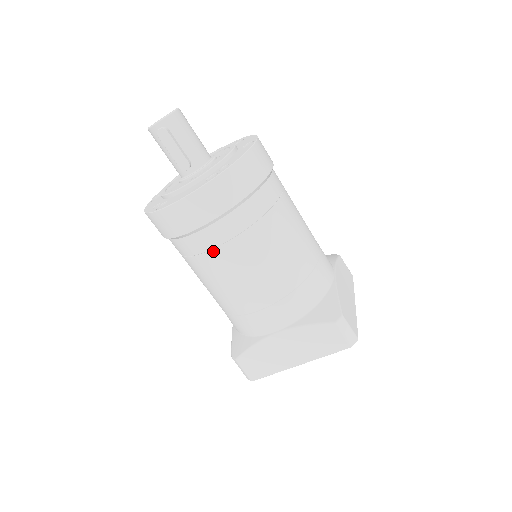
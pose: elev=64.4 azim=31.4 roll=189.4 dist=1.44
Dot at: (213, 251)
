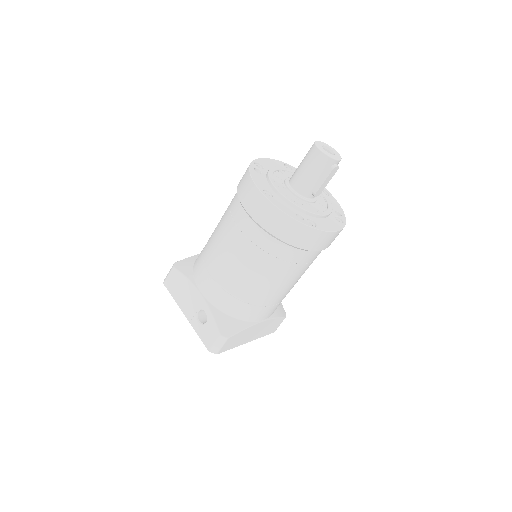
Dot at: (303, 265)
